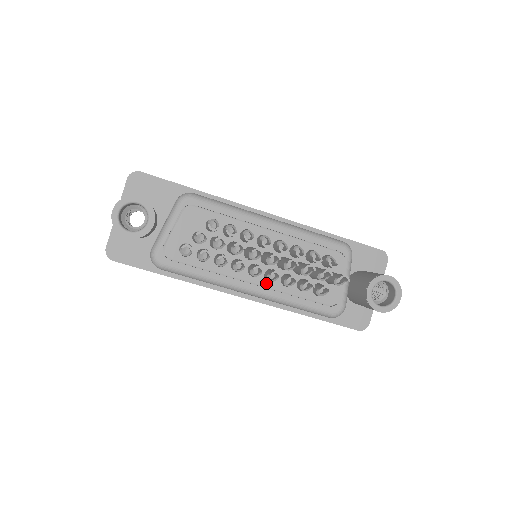
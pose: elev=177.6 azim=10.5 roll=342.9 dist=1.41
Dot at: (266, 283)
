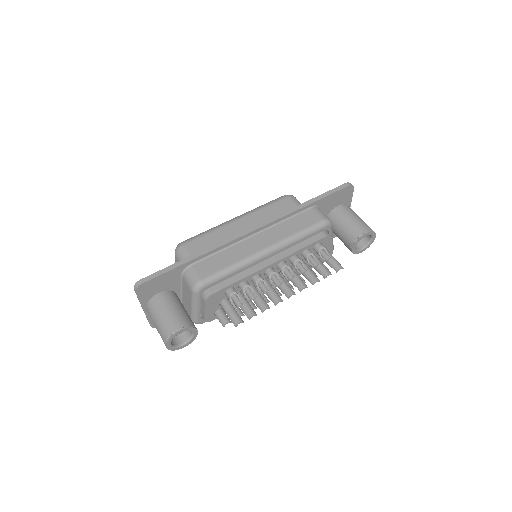
Dot at: occluded
